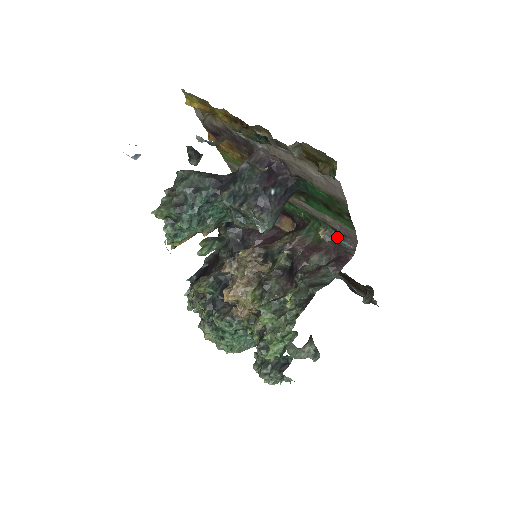
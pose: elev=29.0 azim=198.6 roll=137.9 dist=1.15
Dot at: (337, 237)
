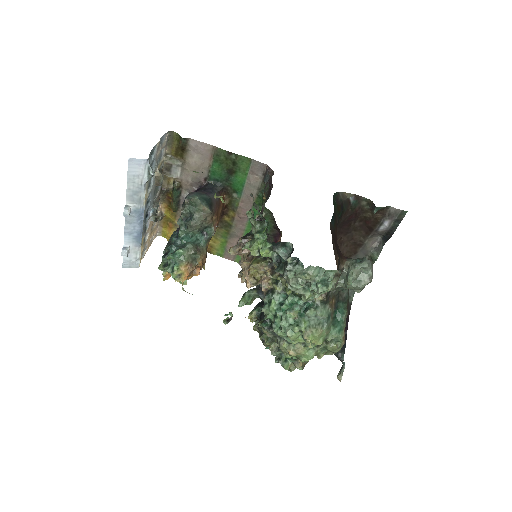
Dot at: (264, 182)
